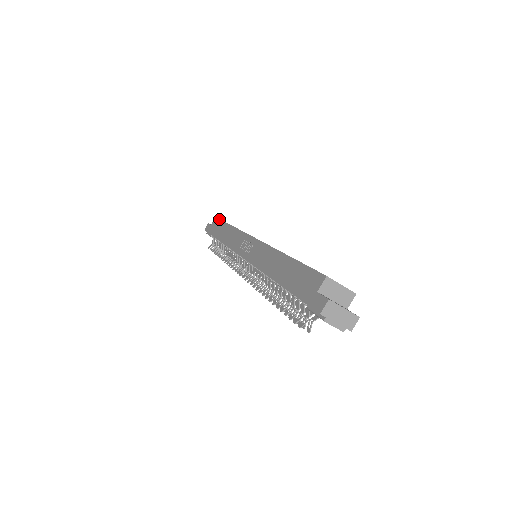
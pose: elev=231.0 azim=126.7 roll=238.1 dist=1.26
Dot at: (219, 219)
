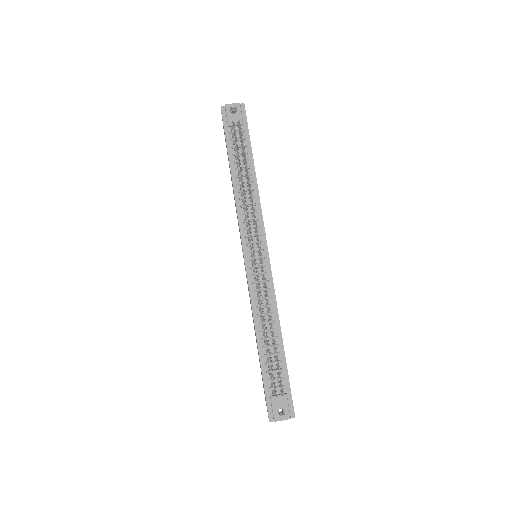
Dot at: occluded
